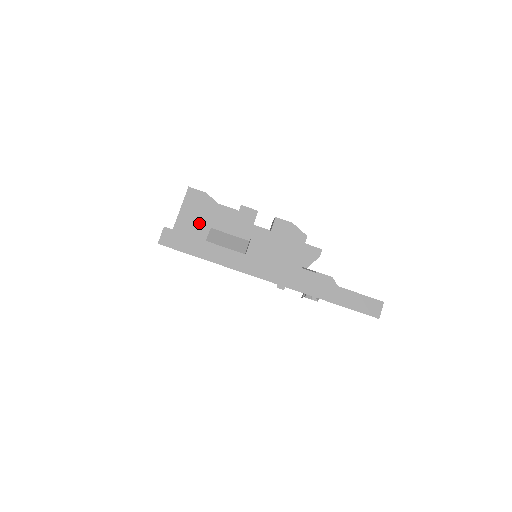
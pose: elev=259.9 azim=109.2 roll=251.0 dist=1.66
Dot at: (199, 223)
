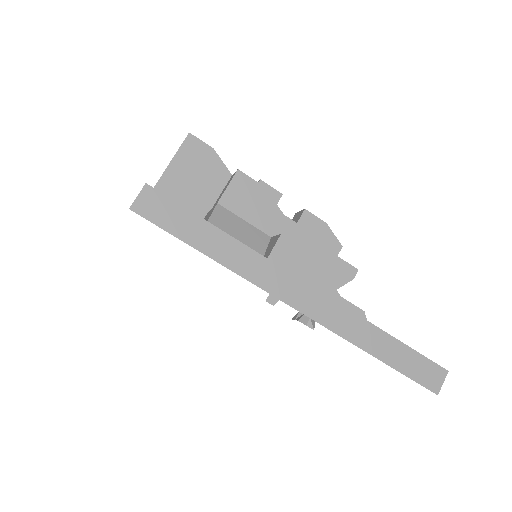
Dot at: (194, 191)
